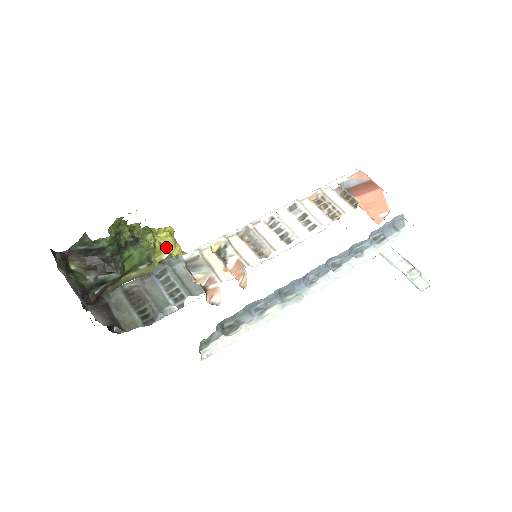
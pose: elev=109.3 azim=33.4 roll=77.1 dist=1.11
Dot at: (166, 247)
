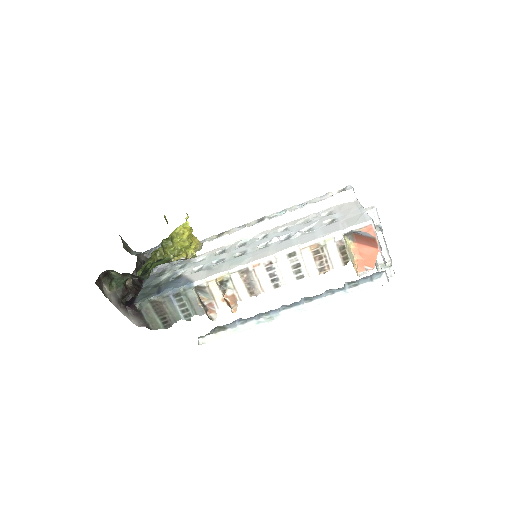
Dot at: (183, 253)
